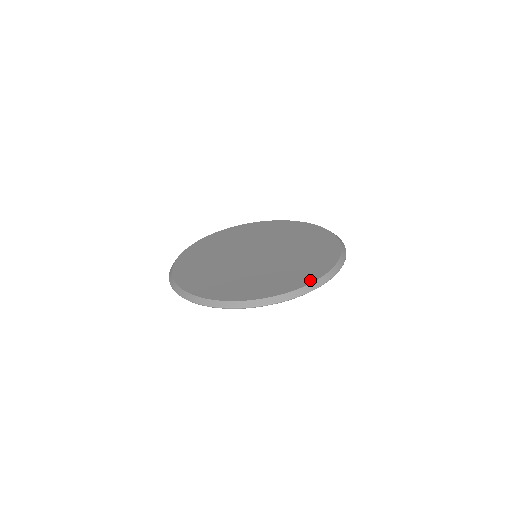
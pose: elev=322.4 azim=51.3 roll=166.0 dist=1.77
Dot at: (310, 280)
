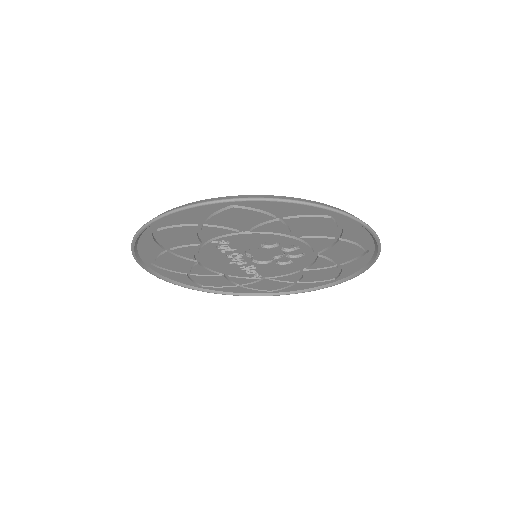
Dot at: occluded
